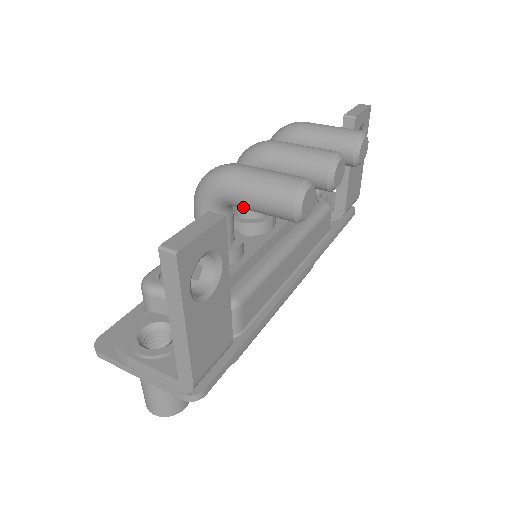
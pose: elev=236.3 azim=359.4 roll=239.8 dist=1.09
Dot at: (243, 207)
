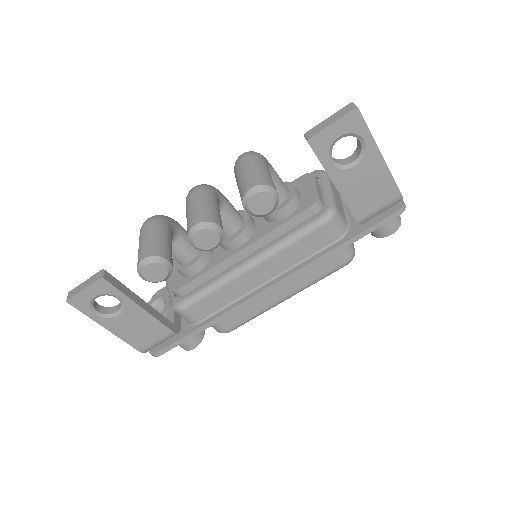
Dot at: occluded
